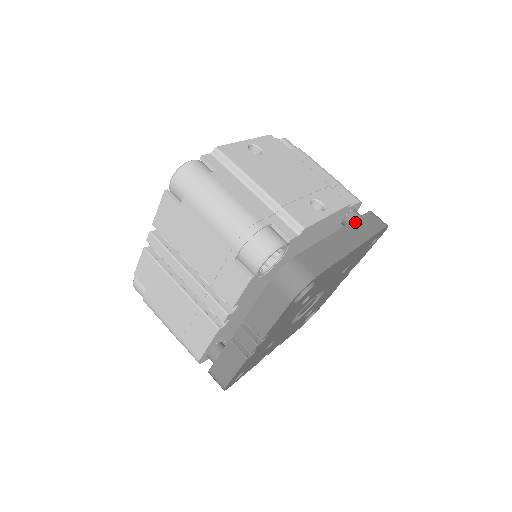
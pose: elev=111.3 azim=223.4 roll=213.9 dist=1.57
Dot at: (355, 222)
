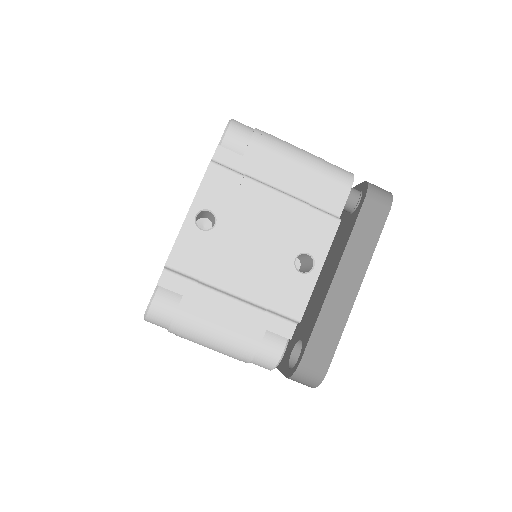
Dot at: (352, 239)
